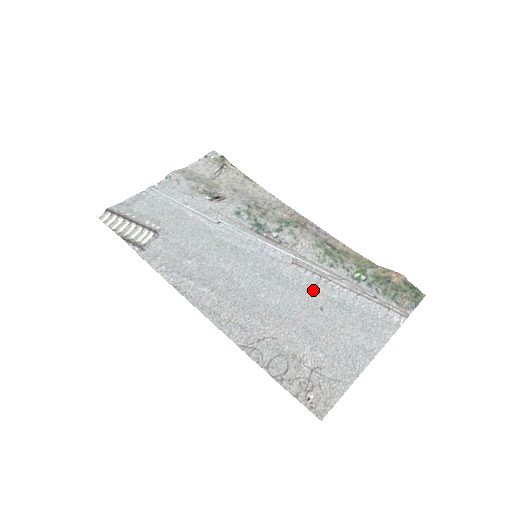
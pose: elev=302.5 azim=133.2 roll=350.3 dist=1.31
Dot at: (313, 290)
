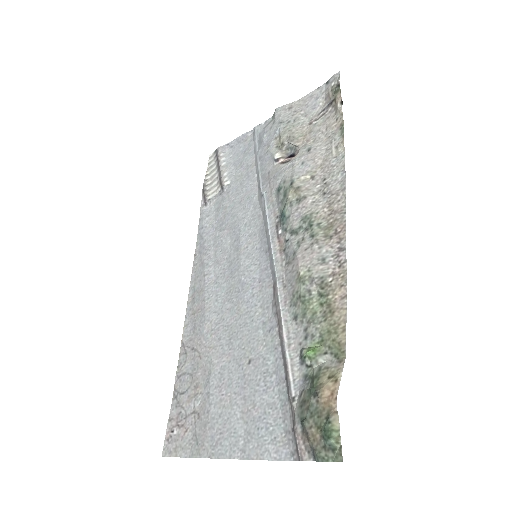
Dot at: (263, 333)
